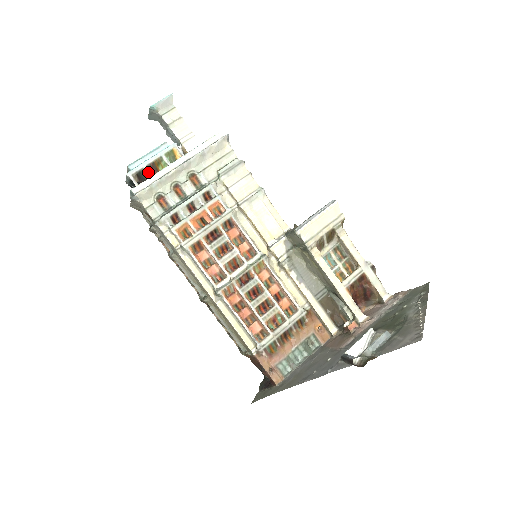
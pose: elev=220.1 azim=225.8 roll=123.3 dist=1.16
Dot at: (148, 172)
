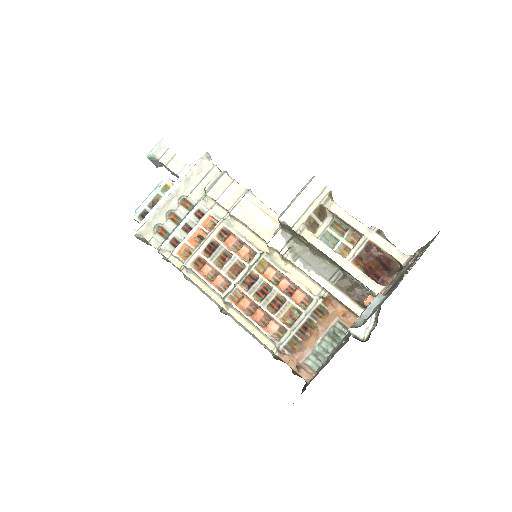
Dot at: occluded
